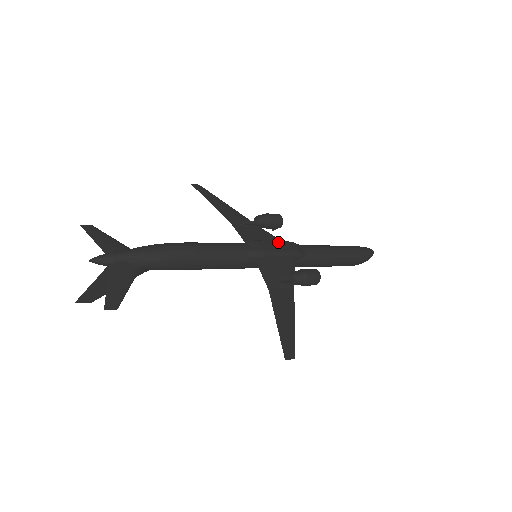
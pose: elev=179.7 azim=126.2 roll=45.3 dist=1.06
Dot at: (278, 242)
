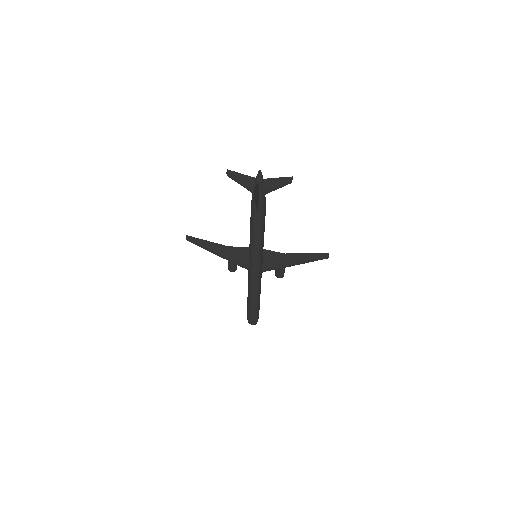
Dot at: occluded
